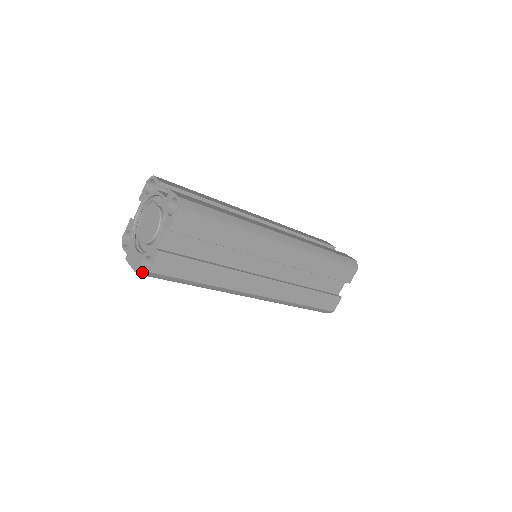
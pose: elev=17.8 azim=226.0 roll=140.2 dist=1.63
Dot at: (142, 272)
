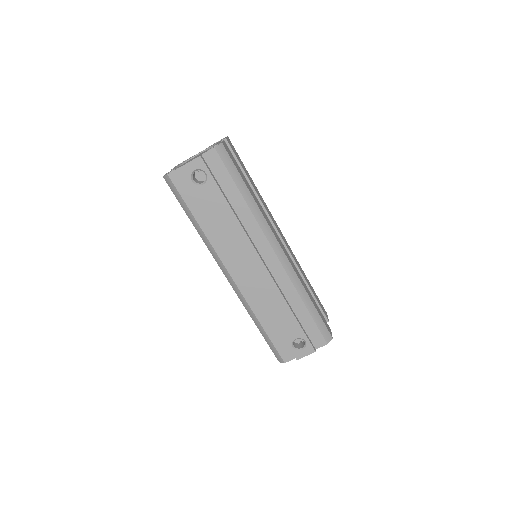
Dot at: (212, 148)
